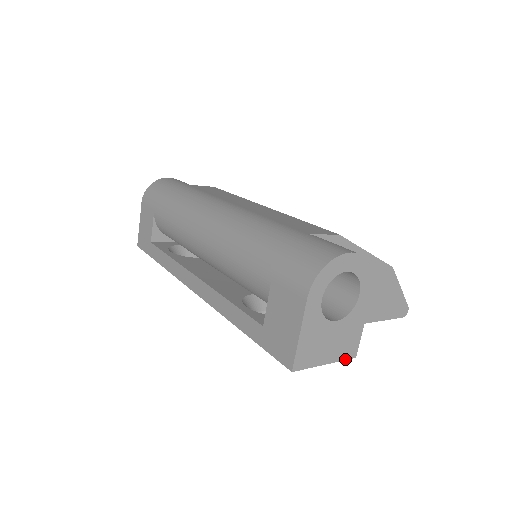
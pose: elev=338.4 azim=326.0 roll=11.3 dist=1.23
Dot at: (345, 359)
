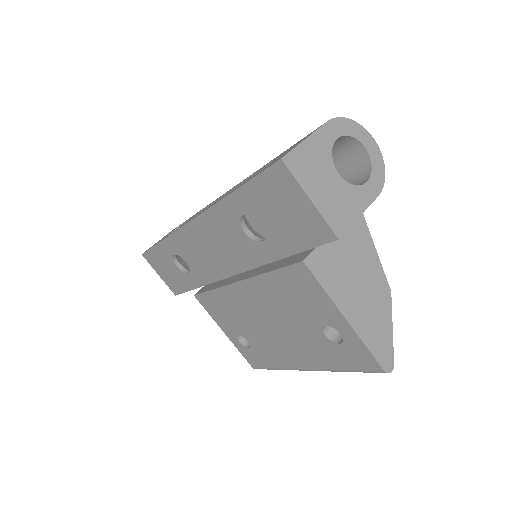
Dot at: (329, 224)
